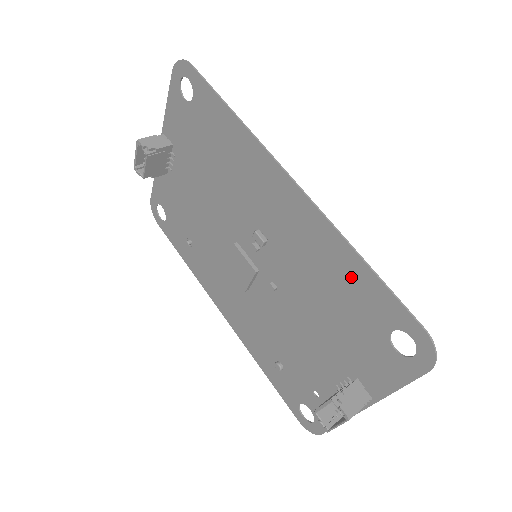
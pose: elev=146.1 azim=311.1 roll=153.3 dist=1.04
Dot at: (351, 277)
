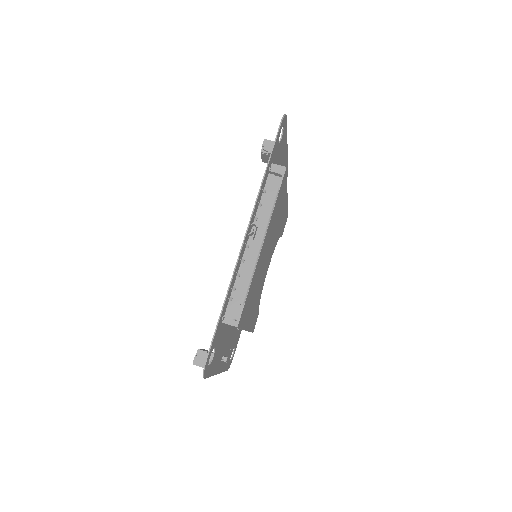
Dot at: (225, 307)
